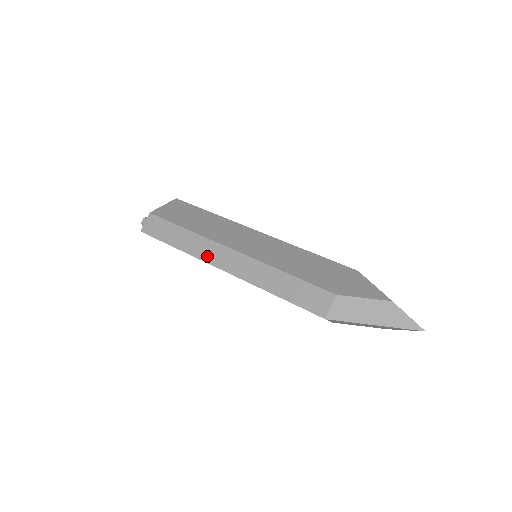
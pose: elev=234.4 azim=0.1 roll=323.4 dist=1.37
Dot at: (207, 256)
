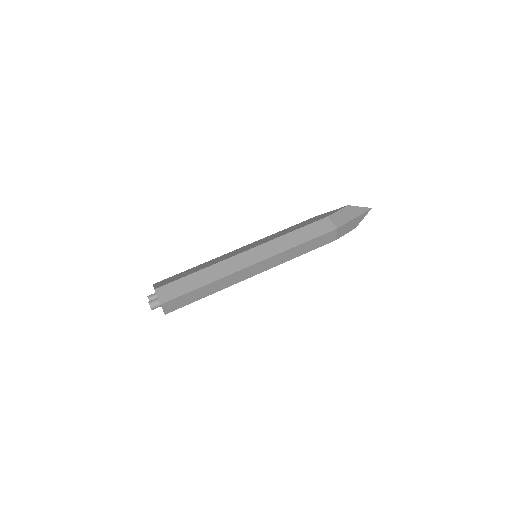
Dot at: (234, 268)
